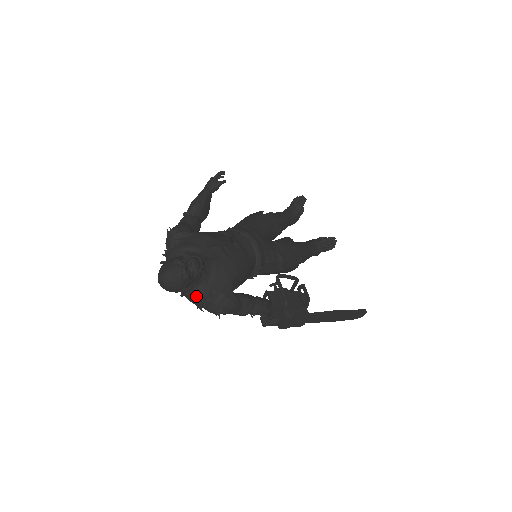
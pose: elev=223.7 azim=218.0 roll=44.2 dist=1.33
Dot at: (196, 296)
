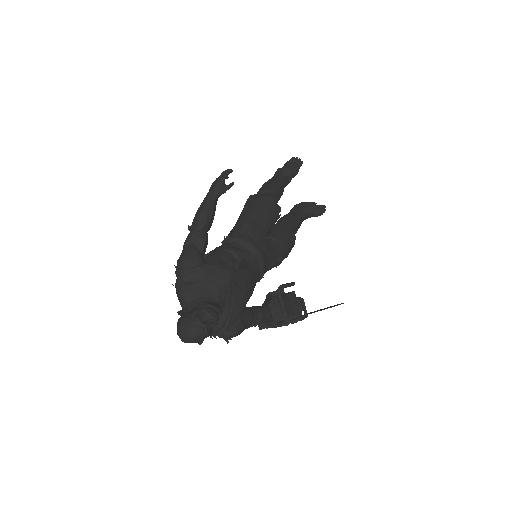
Dot at: occluded
